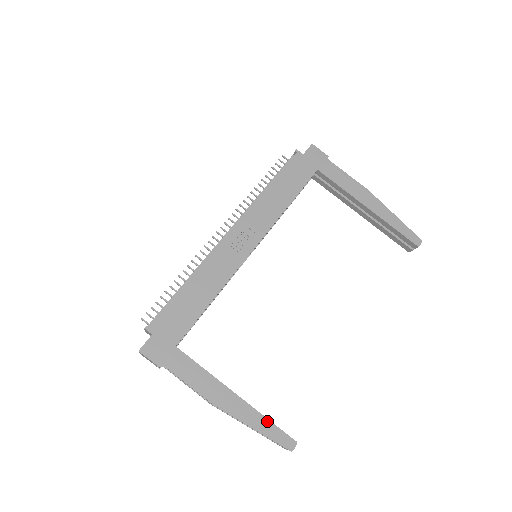
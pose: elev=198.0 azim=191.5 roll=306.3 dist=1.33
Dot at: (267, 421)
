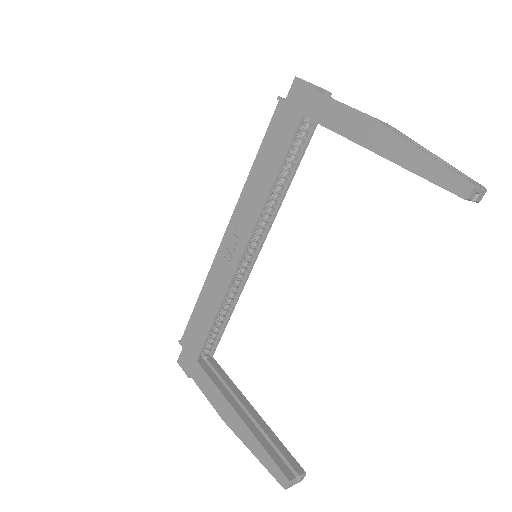
Dot at: (263, 449)
